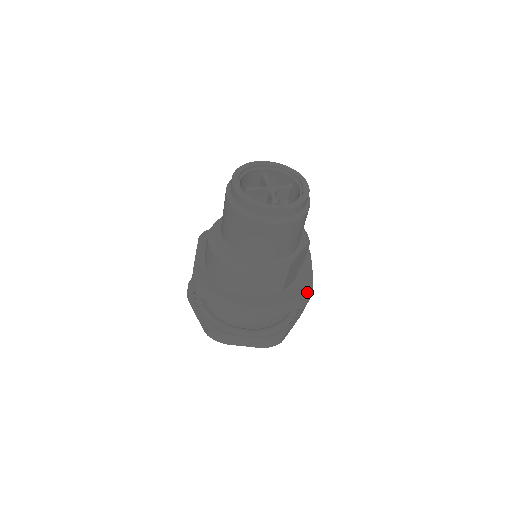
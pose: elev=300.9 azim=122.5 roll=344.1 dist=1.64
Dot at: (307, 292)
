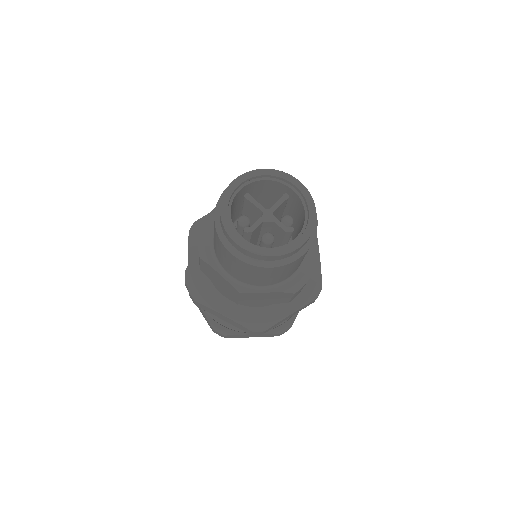
Dot at: (256, 327)
